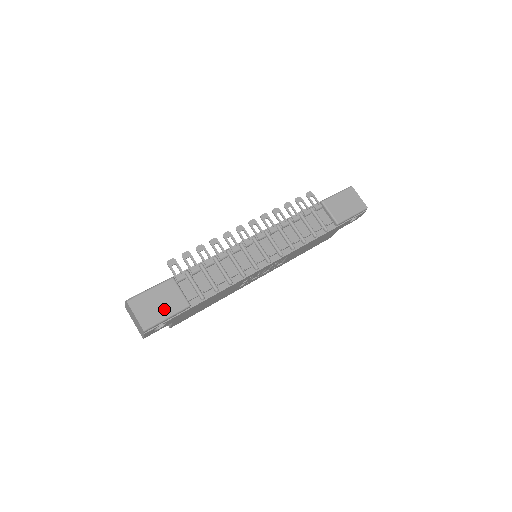
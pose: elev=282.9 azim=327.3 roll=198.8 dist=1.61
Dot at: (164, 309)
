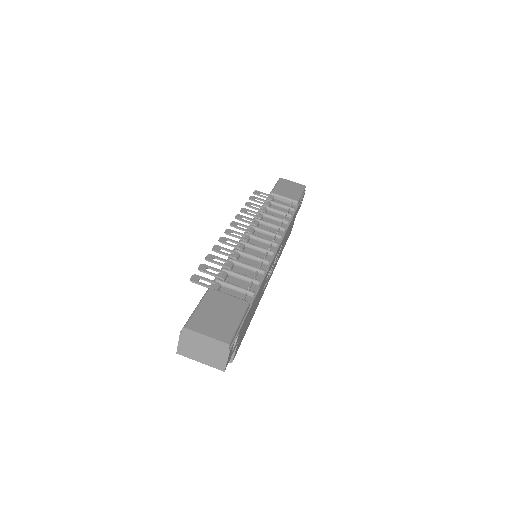
Dot at: (229, 316)
